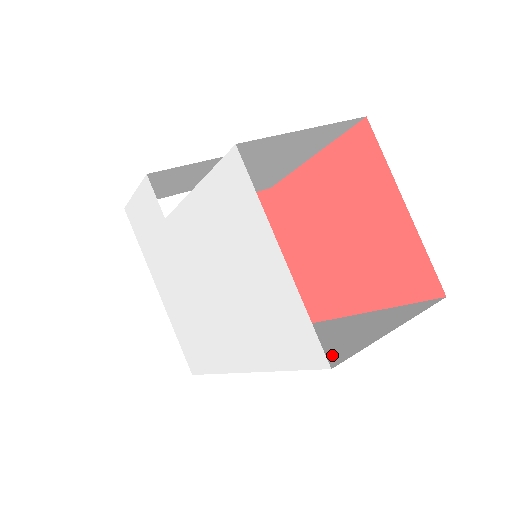
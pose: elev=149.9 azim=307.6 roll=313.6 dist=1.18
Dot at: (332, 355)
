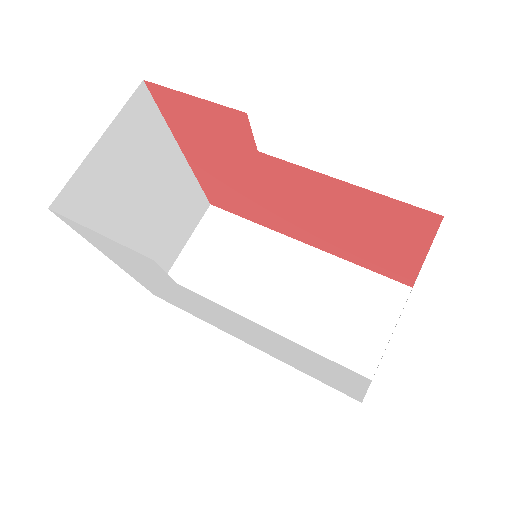
Dot at: occluded
